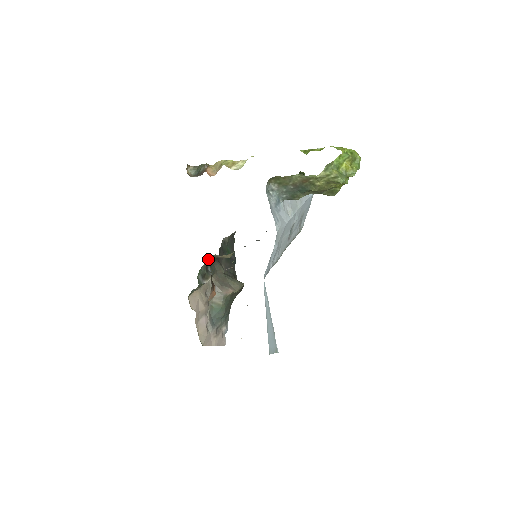
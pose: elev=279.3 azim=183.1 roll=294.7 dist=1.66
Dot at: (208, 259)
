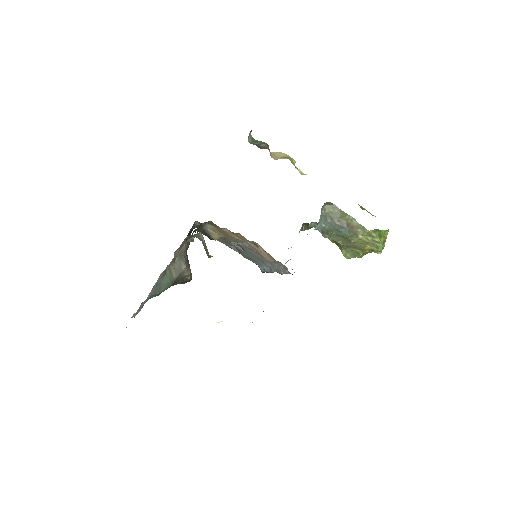
Dot at: (204, 222)
